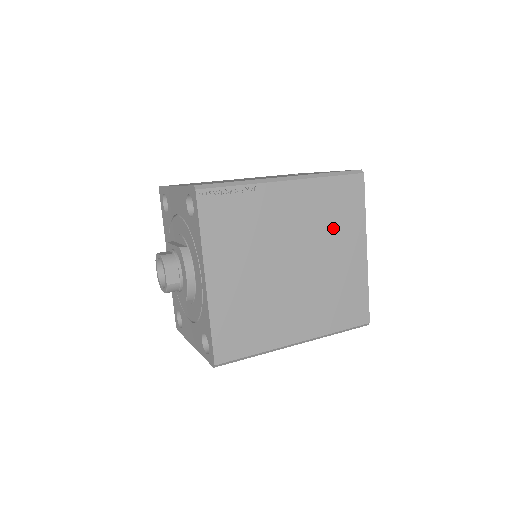
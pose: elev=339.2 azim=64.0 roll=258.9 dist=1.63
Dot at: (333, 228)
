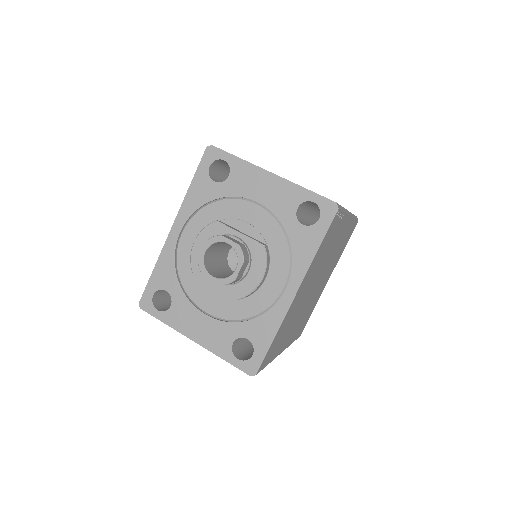
Dot at: (334, 260)
